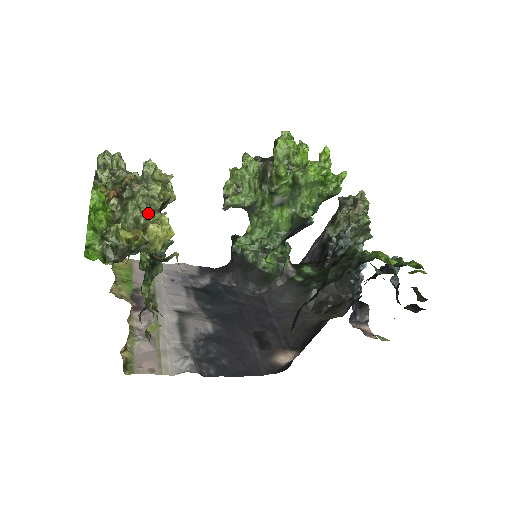
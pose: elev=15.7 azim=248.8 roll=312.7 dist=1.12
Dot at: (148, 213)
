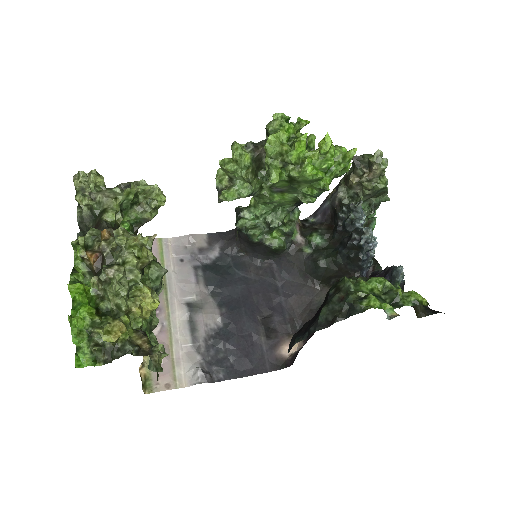
Dot at: (129, 289)
